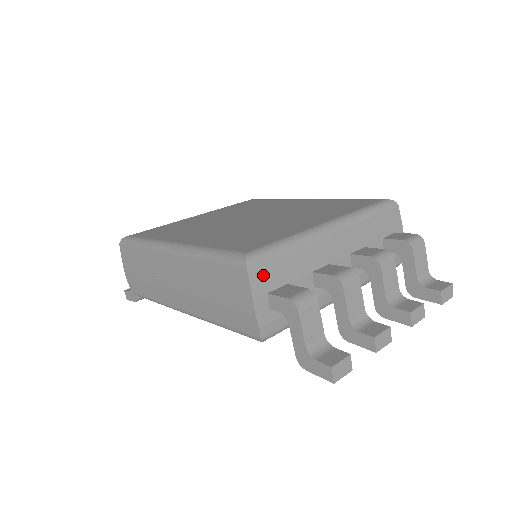
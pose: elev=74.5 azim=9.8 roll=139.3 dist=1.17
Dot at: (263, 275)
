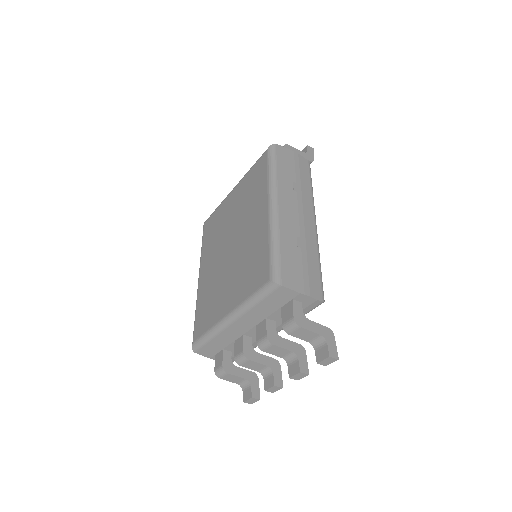
Dot at: (206, 351)
